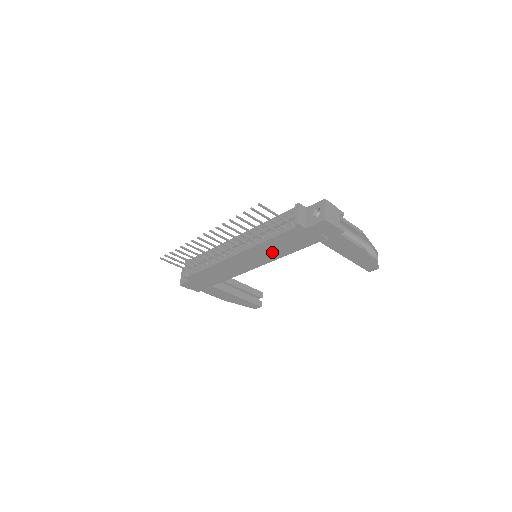
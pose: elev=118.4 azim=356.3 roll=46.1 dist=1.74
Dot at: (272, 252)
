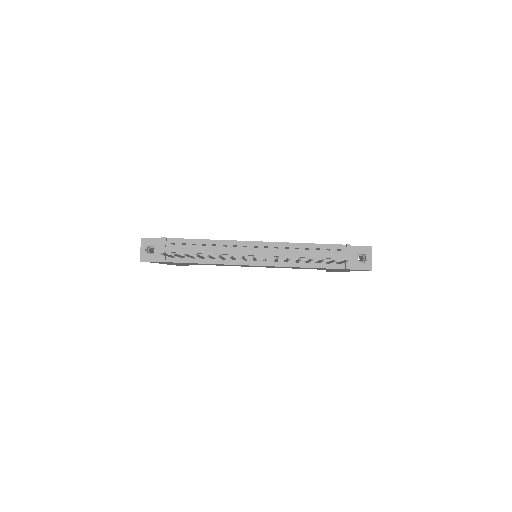
Dot at: occluded
